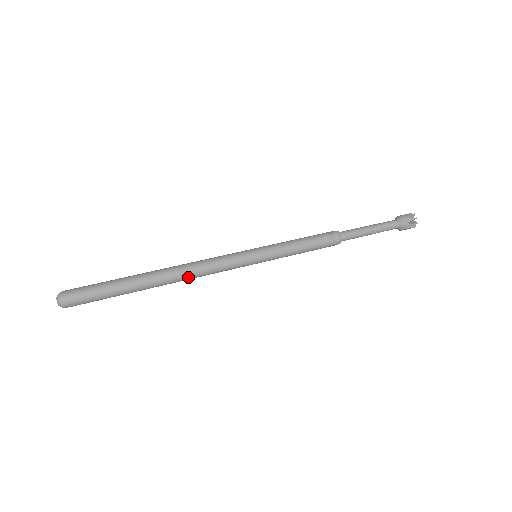
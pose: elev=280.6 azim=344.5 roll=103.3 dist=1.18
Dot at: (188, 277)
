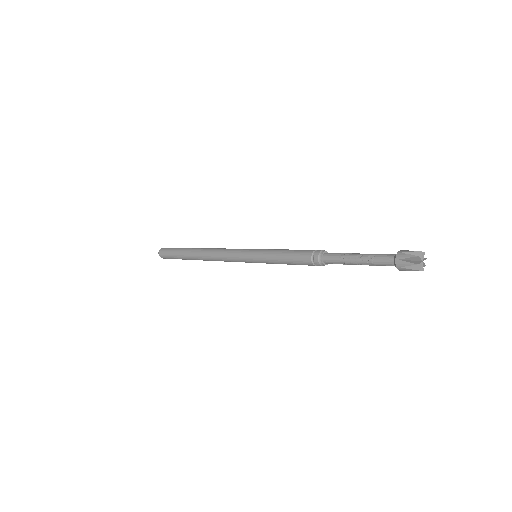
Dot at: (210, 253)
